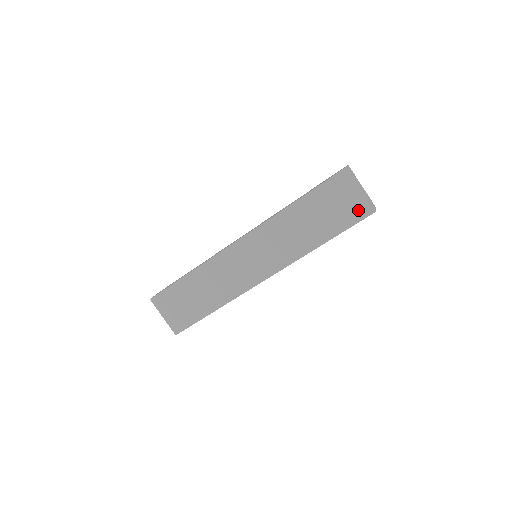
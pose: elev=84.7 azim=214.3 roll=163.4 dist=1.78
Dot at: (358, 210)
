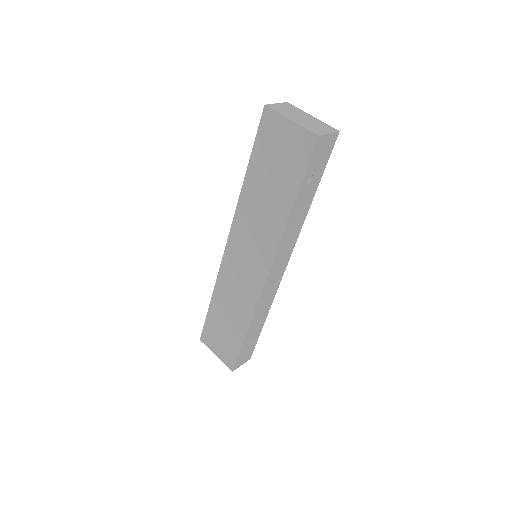
Dot at: (301, 147)
